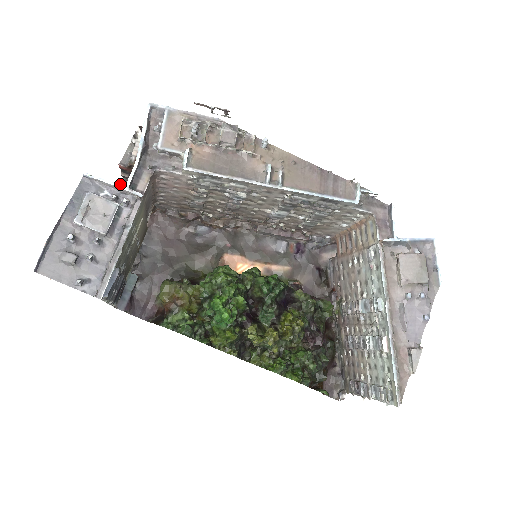
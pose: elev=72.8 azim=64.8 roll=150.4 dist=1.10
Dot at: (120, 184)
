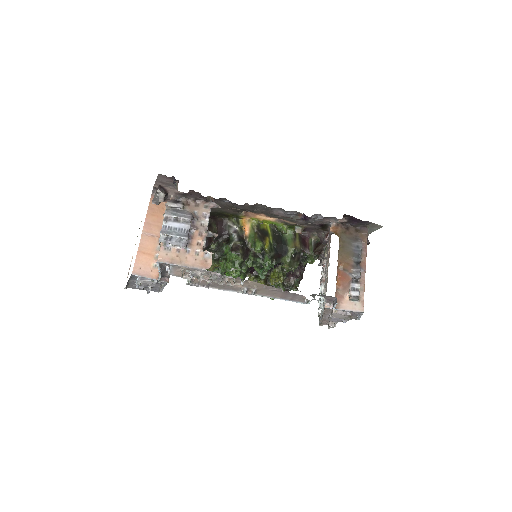
Dot at: (158, 175)
